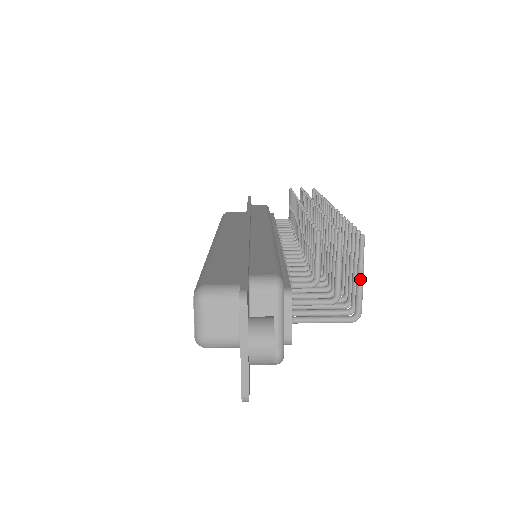
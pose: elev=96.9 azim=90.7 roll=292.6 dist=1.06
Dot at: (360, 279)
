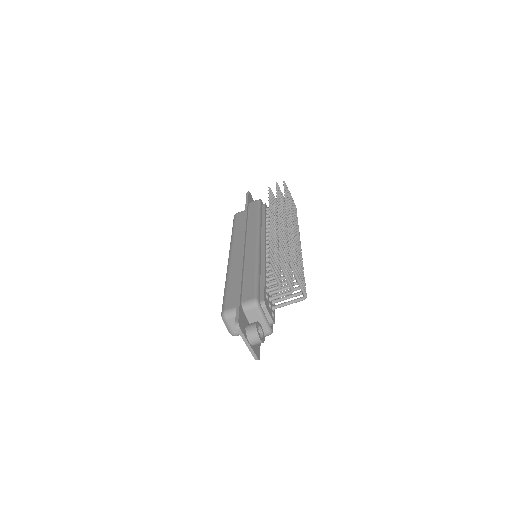
Dot at: (298, 282)
